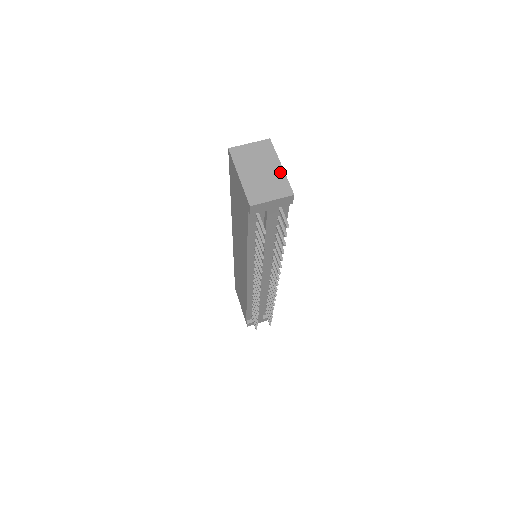
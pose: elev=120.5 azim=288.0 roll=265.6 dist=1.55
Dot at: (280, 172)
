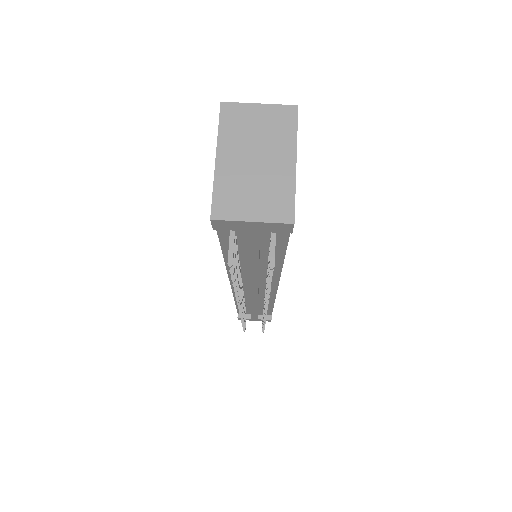
Dot at: (288, 173)
